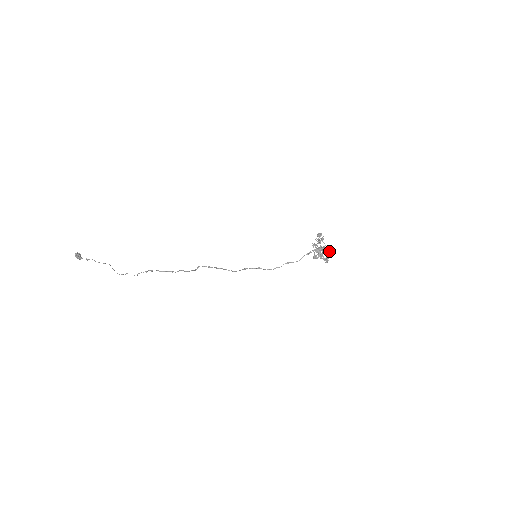
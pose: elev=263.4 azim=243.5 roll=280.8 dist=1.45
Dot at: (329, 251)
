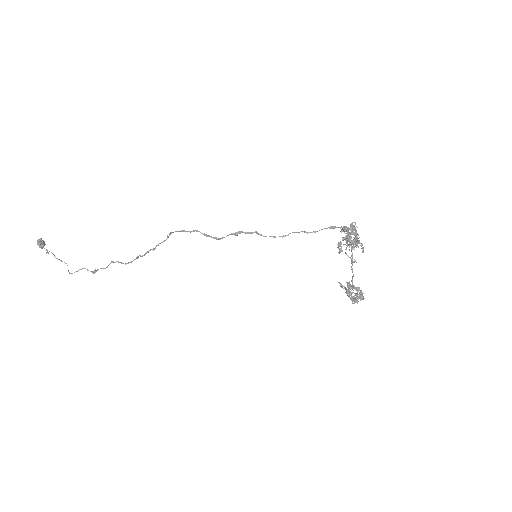
Dot at: (361, 291)
